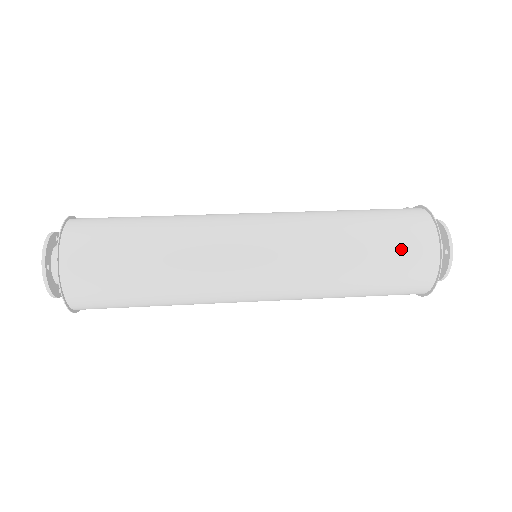
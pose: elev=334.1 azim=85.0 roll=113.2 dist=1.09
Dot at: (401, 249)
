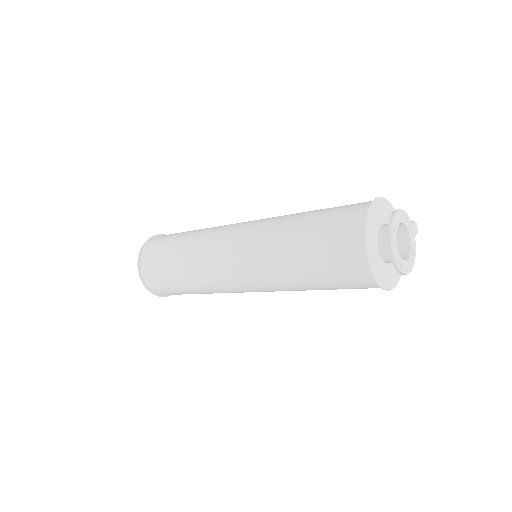
Dot at: (332, 222)
